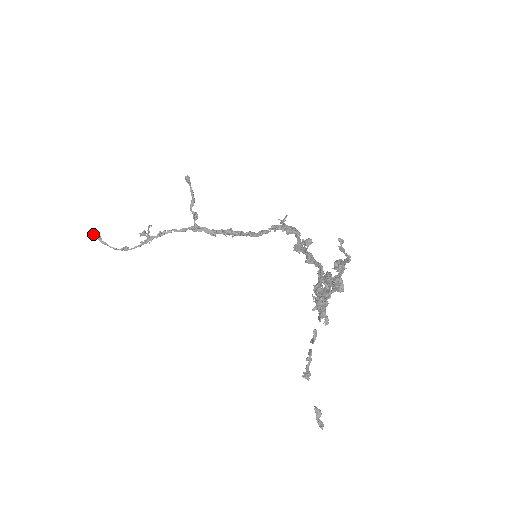
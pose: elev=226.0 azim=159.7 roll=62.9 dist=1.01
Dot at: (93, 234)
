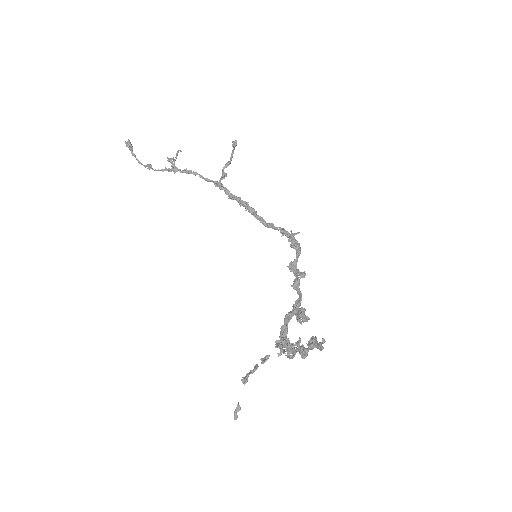
Dot at: (127, 142)
